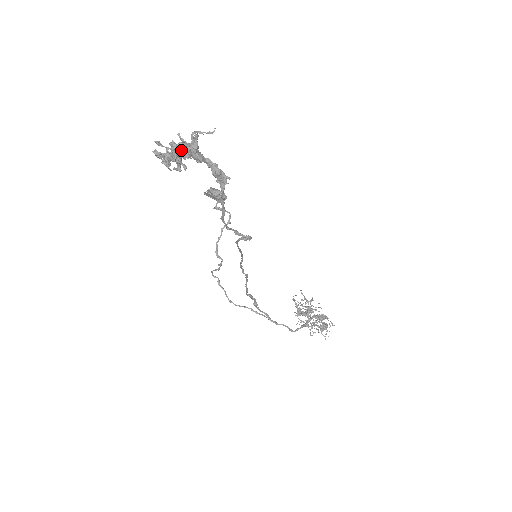
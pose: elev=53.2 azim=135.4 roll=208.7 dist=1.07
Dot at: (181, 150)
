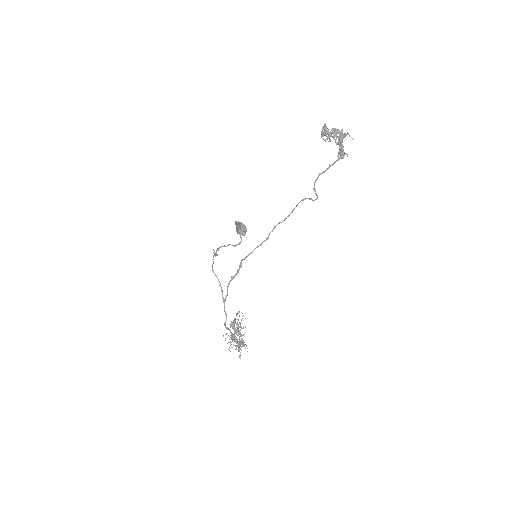
Dot at: (337, 133)
